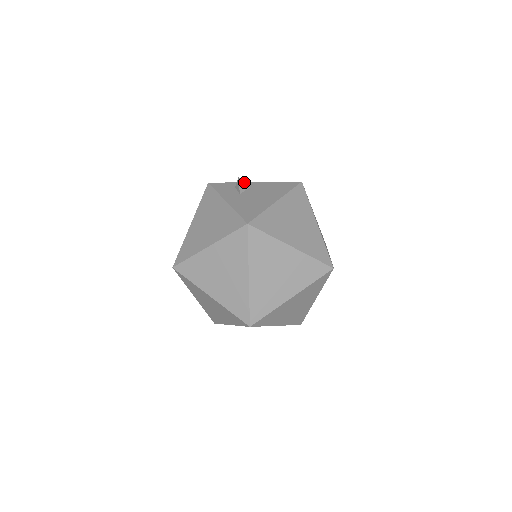
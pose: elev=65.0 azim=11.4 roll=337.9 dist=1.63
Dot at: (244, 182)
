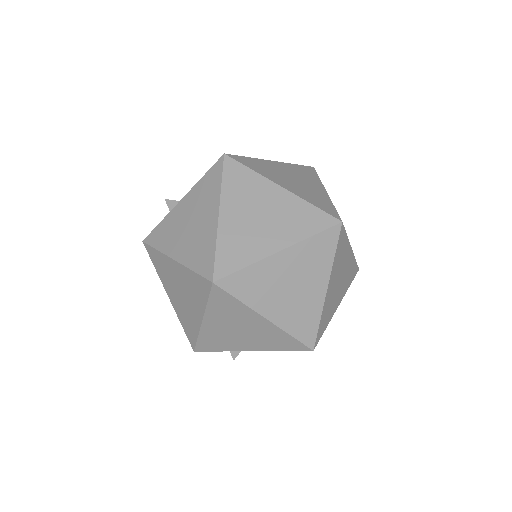
Dot at: occluded
